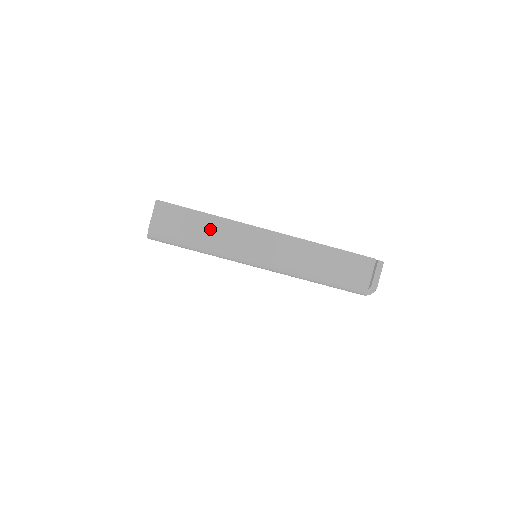
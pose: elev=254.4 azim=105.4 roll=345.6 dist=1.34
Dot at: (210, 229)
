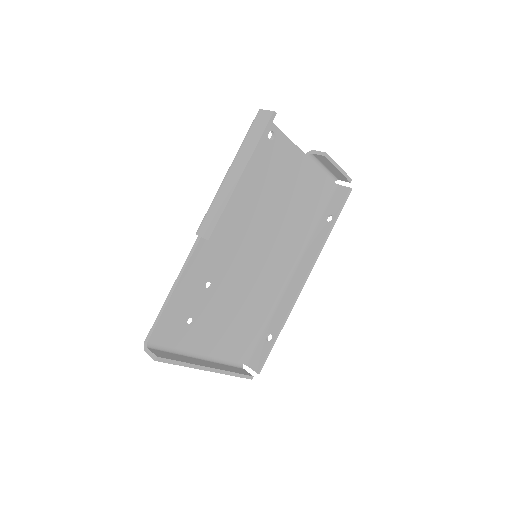
Dot at: occluded
